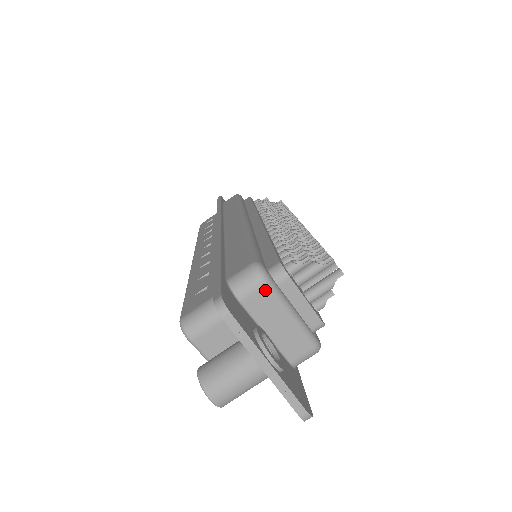
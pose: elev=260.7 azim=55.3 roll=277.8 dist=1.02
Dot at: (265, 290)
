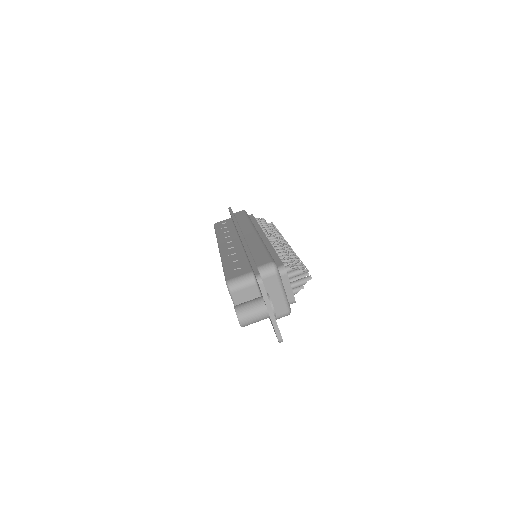
Dot at: (275, 277)
